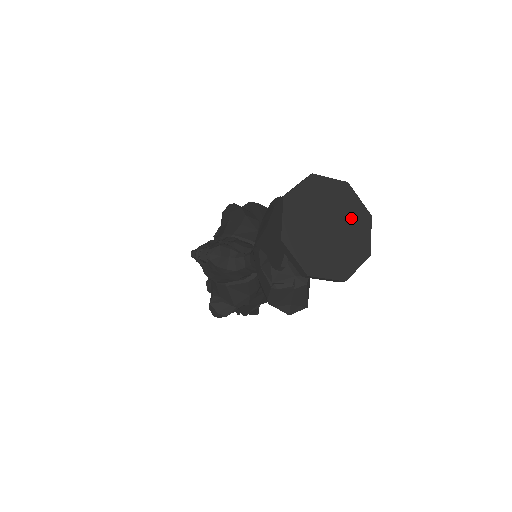
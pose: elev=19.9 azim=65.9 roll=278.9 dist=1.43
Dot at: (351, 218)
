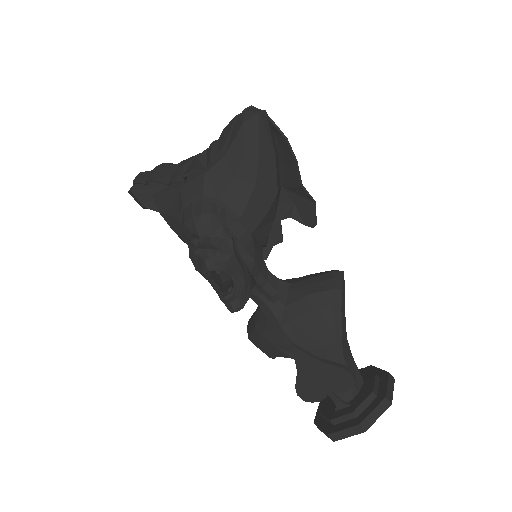
Dot at: occluded
